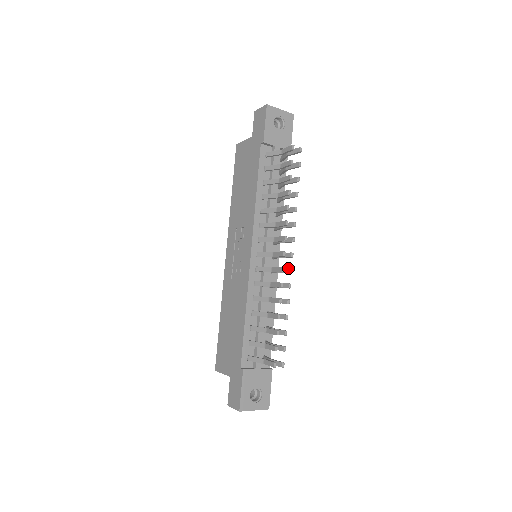
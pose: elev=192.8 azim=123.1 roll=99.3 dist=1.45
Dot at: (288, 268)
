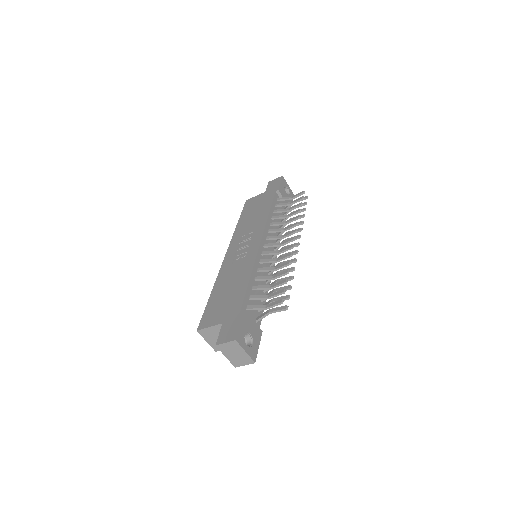
Dot at: (295, 250)
